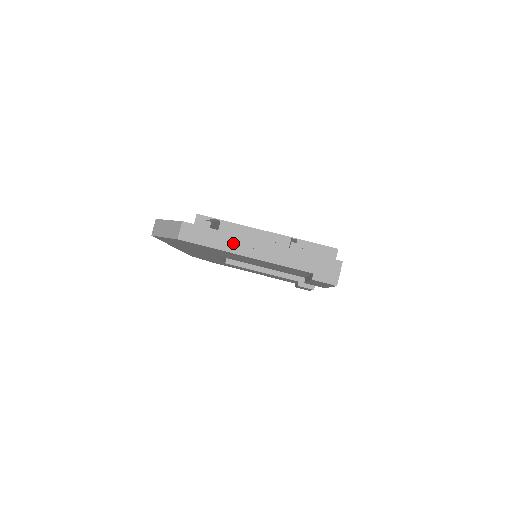
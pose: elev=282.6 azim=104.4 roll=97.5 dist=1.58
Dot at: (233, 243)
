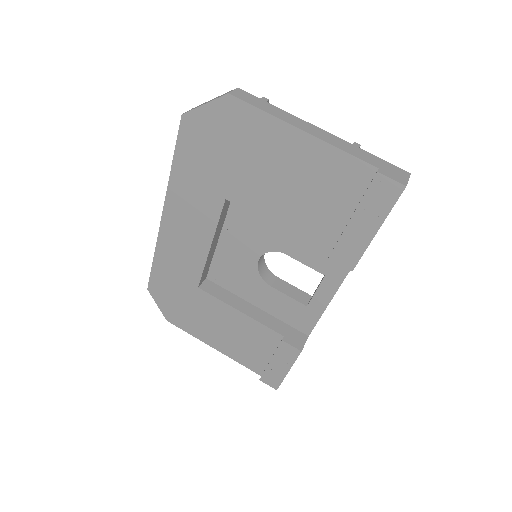
Dot at: (290, 118)
